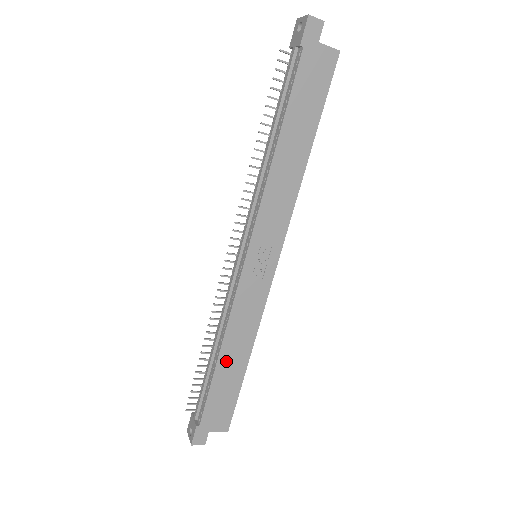
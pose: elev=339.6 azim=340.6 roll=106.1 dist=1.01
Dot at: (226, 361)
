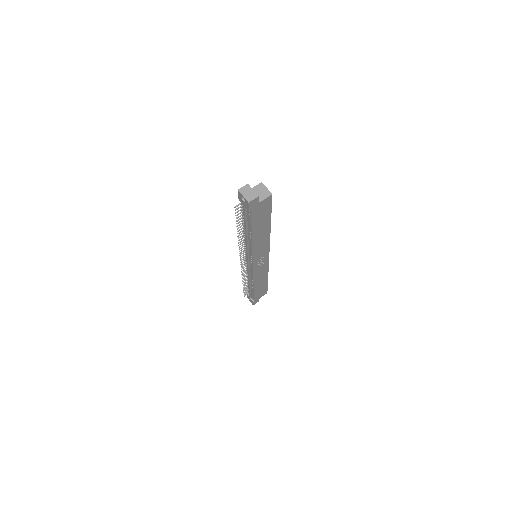
Dot at: (258, 286)
